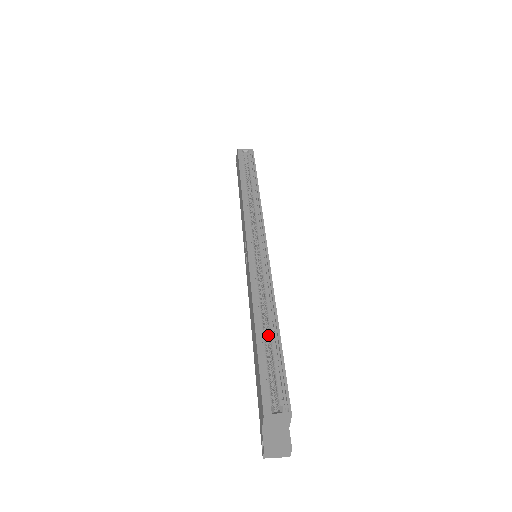
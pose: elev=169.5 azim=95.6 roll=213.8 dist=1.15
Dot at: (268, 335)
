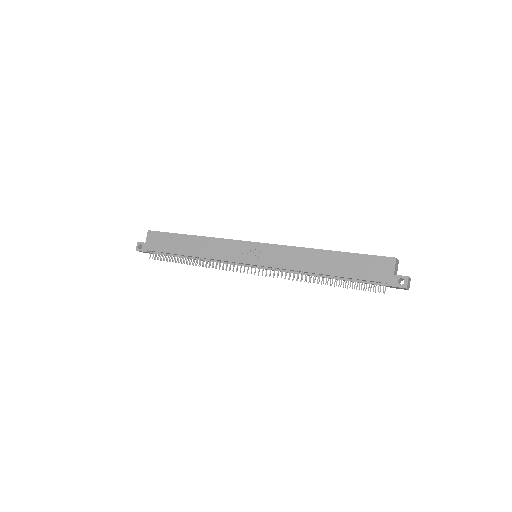
Dot at: occluded
